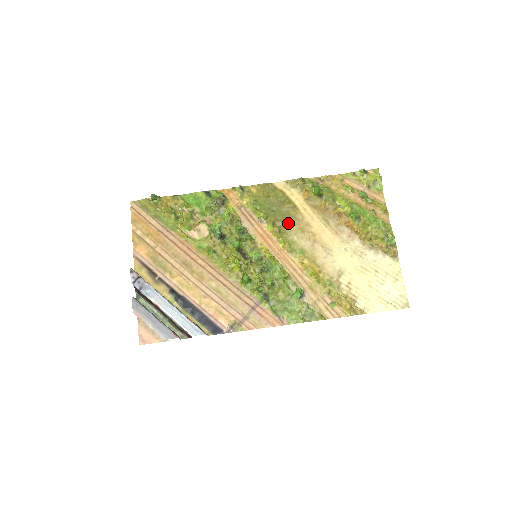
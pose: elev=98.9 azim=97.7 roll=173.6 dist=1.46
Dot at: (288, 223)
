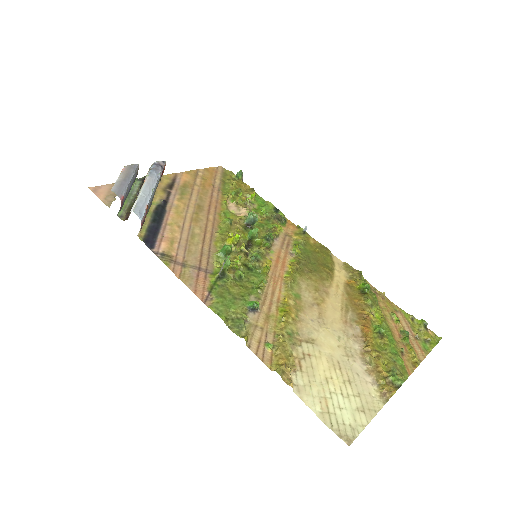
Dot at: (312, 276)
